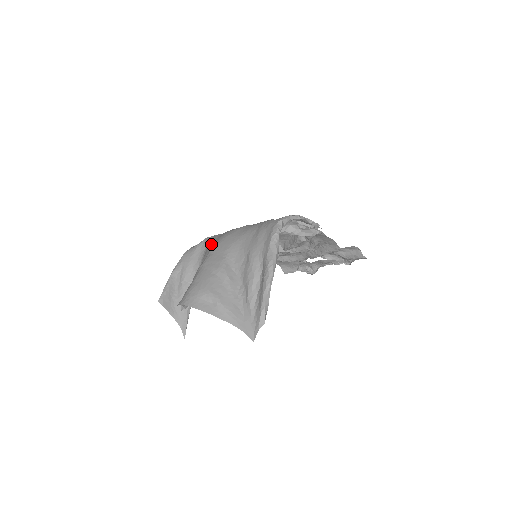
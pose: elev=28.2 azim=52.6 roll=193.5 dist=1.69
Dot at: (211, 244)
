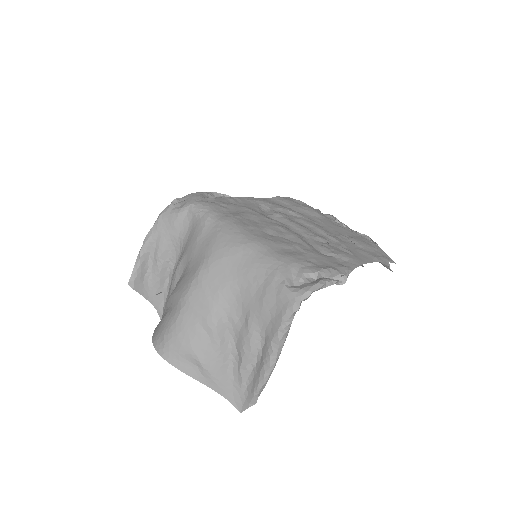
Dot at: (198, 240)
